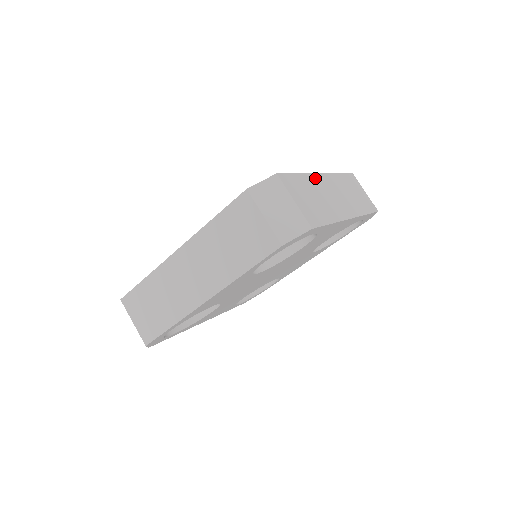
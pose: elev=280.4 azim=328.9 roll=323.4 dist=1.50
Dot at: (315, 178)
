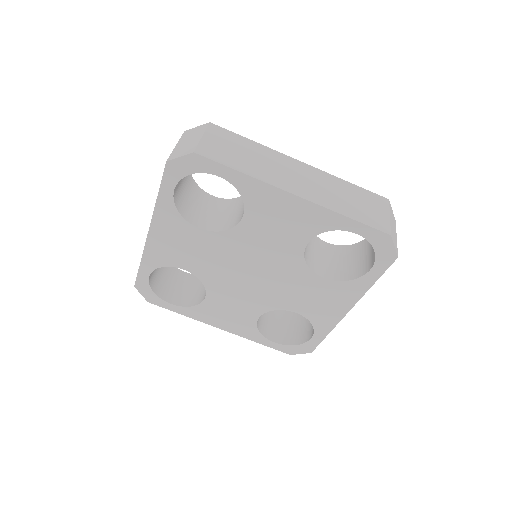
Dot at: (279, 155)
